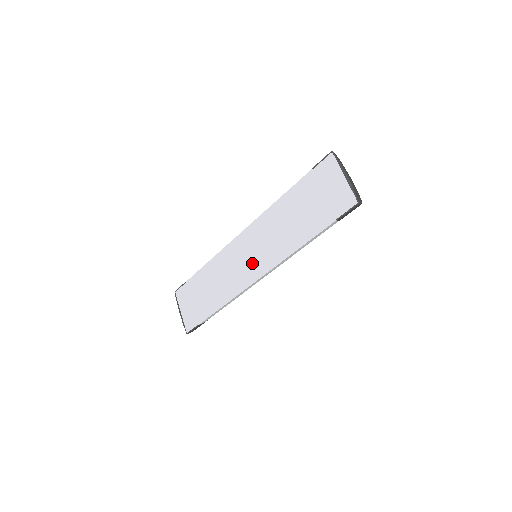
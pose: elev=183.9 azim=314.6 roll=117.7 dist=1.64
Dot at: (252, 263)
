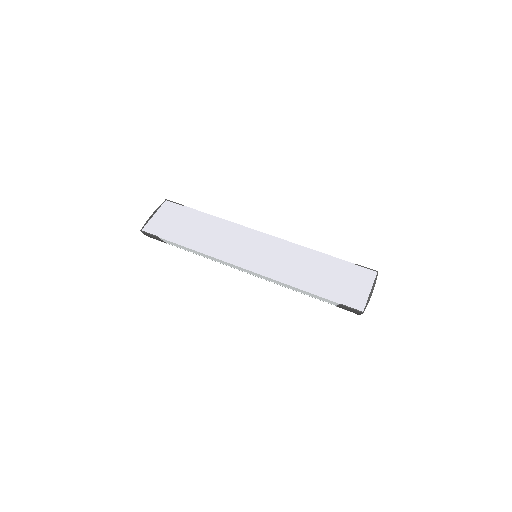
Dot at: (253, 256)
